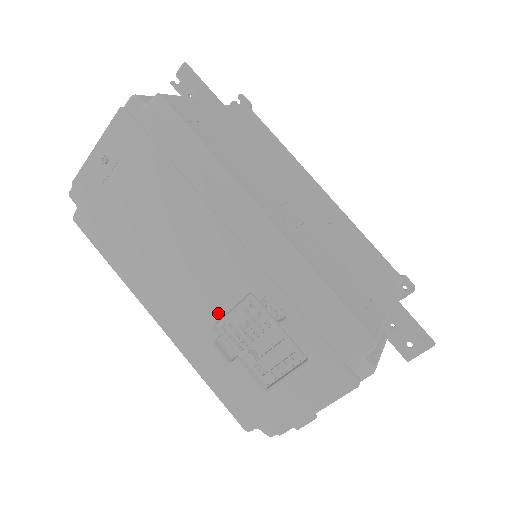
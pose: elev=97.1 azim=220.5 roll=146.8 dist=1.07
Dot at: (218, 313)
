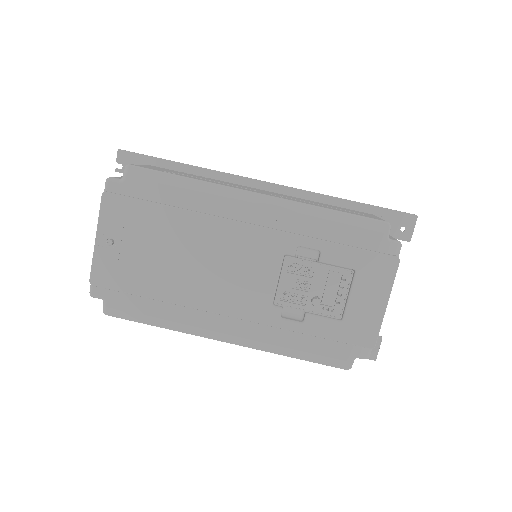
Dot at: (271, 290)
